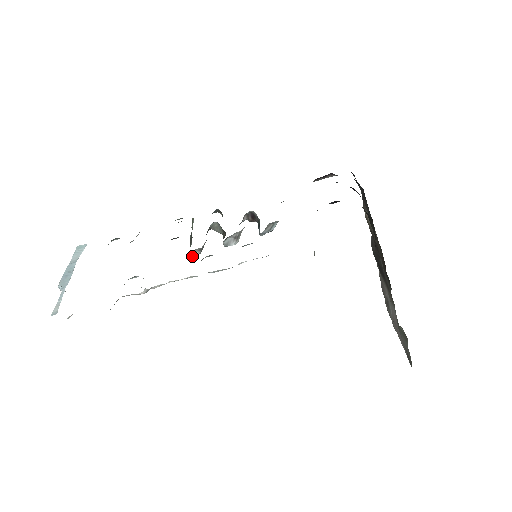
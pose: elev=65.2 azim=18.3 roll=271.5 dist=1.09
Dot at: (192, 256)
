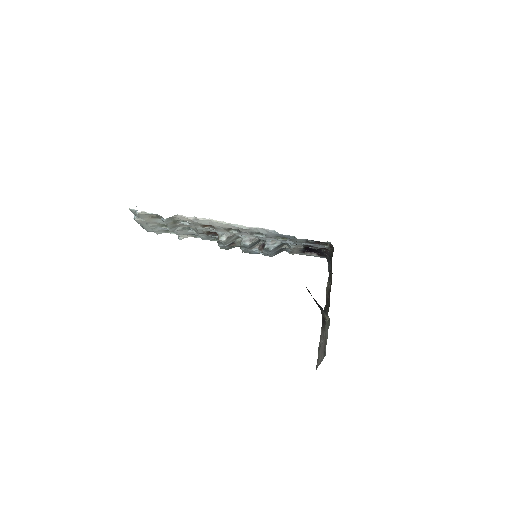
Dot at: (220, 239)
